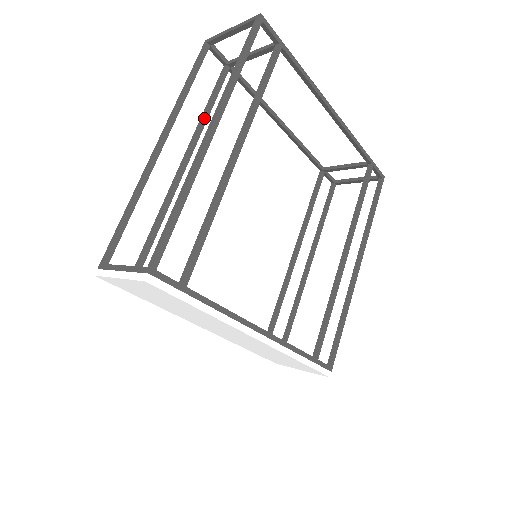
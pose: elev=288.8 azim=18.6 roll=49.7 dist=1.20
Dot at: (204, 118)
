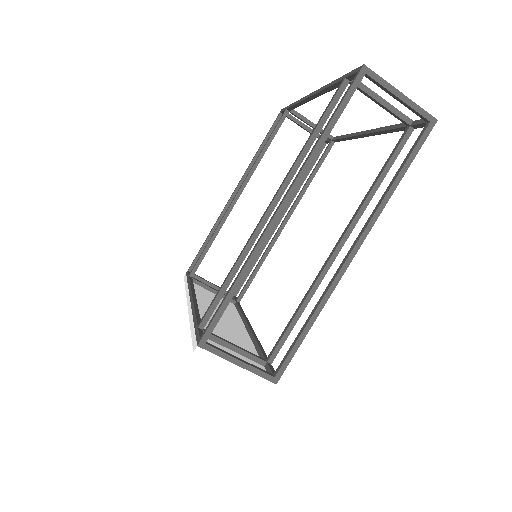
Dot at: occluded
